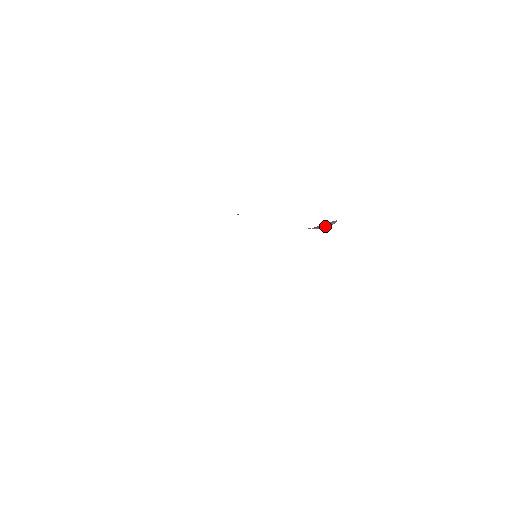
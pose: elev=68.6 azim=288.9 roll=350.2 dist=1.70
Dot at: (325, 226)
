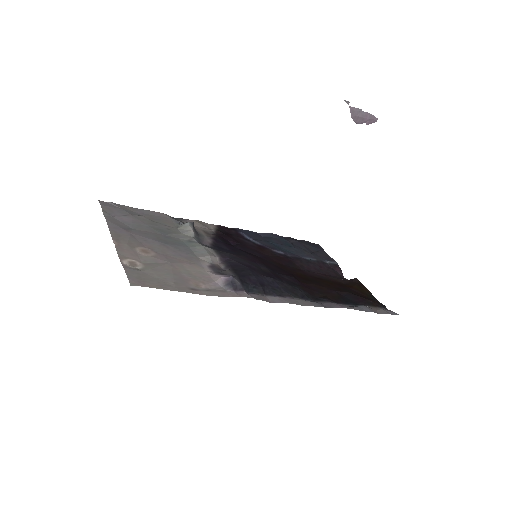
Dot at: (361, 121)
